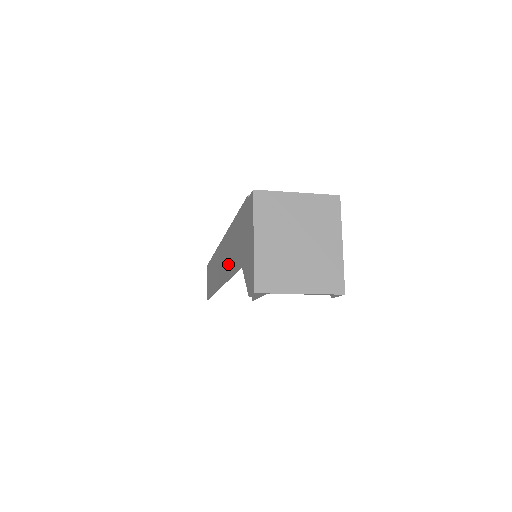
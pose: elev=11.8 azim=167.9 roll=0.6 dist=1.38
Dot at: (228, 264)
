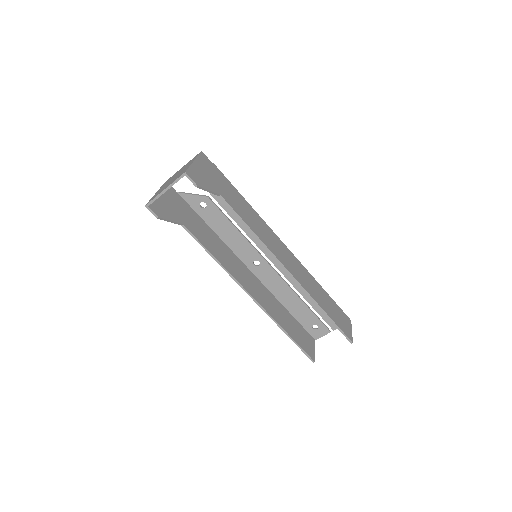
Dot at: (221, 259)
